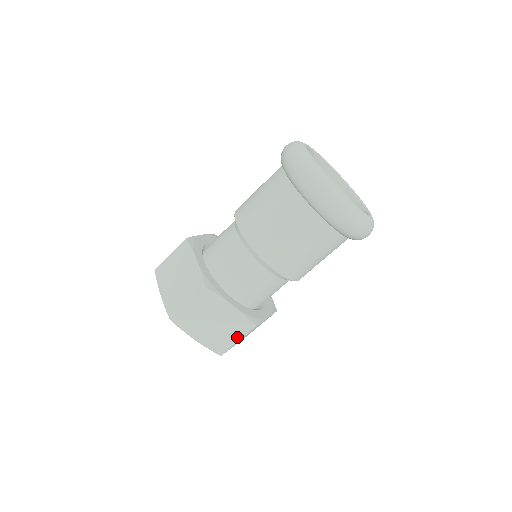
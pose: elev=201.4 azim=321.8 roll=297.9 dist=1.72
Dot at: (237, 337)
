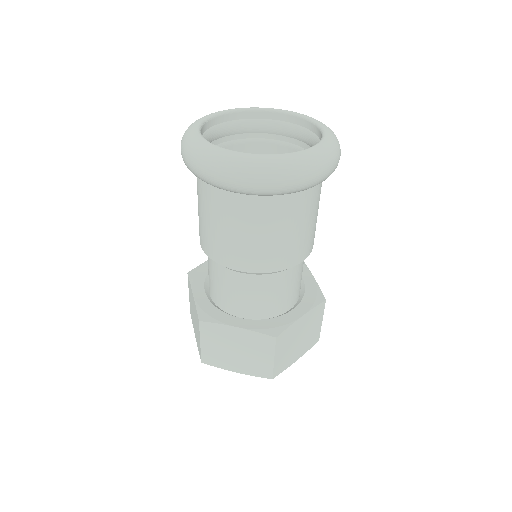
Dot at: (269, 355)
